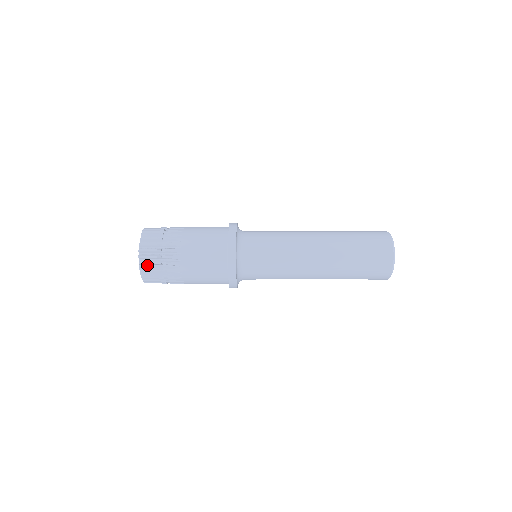
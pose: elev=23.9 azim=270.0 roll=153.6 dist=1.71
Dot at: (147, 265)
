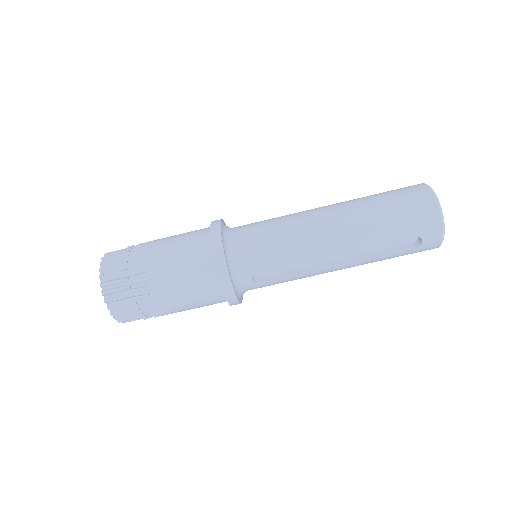
Dot at: (110, 272)
